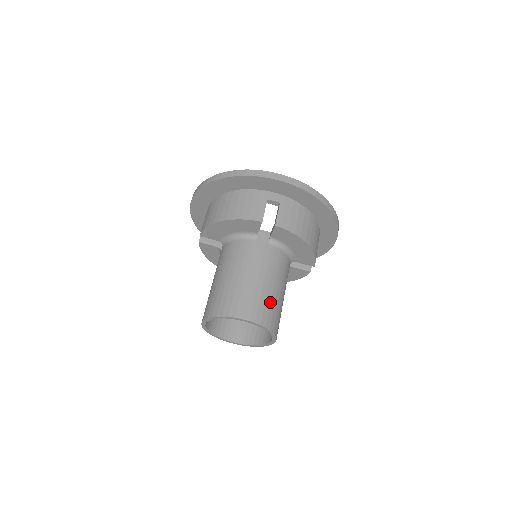
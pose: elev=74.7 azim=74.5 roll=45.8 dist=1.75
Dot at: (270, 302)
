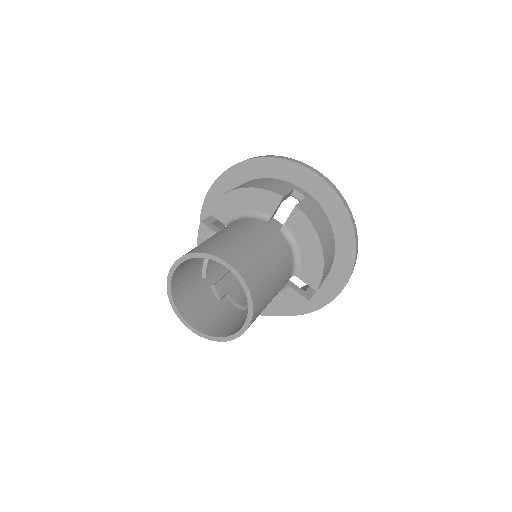
Dot at: (262, 271)
